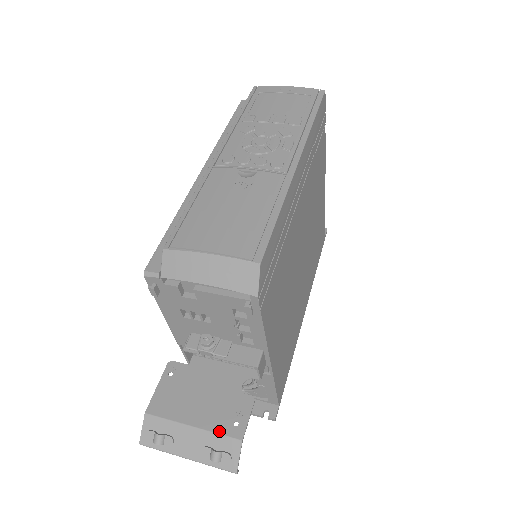
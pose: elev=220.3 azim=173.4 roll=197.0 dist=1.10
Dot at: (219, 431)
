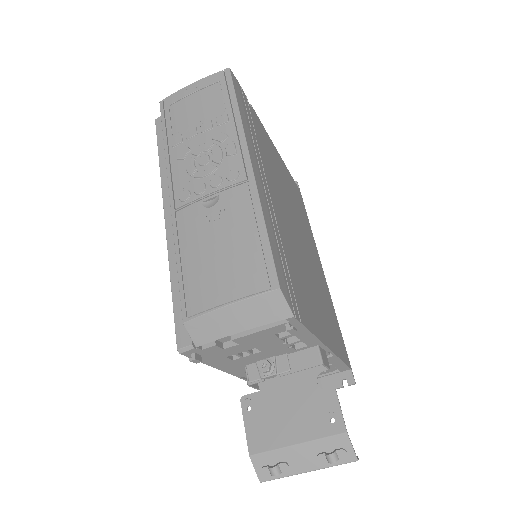
Dot at: (322, 435)
